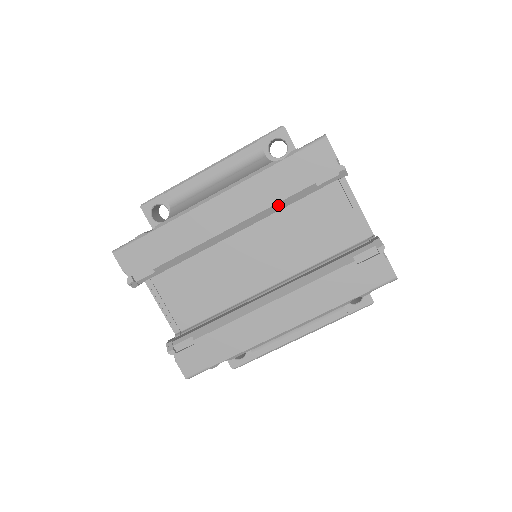
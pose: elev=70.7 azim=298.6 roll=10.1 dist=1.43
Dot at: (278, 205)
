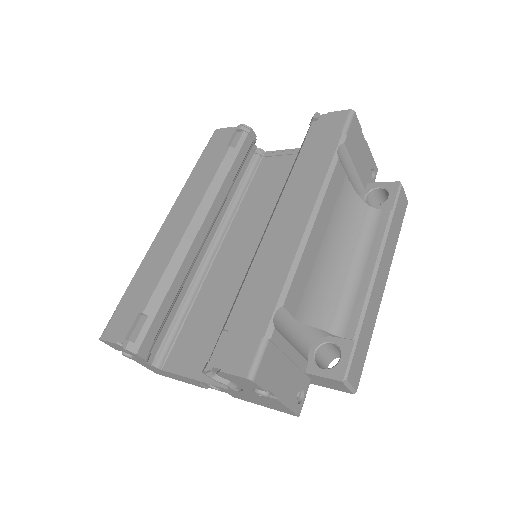
Dot at: (216, 180)
